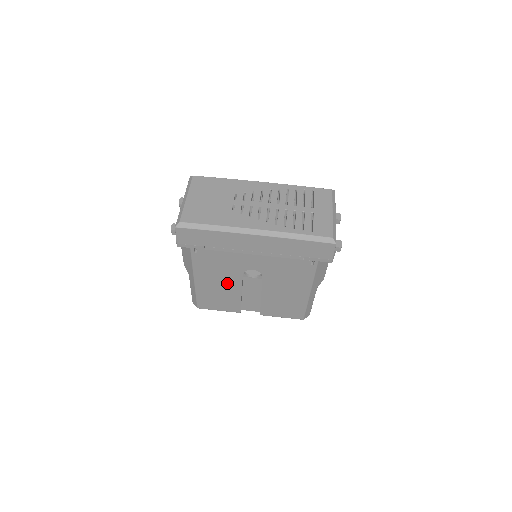
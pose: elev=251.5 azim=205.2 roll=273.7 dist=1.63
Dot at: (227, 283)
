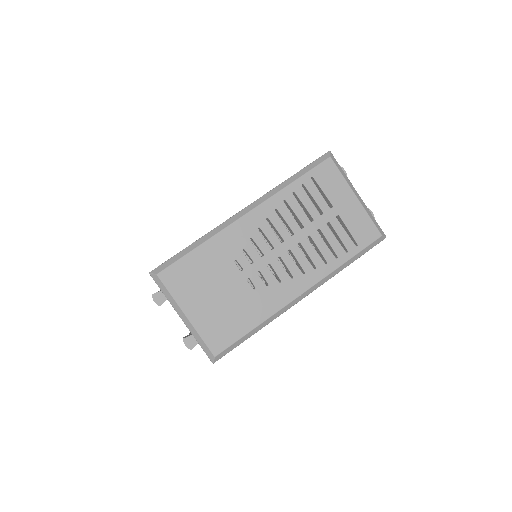
Dot at: occluded
